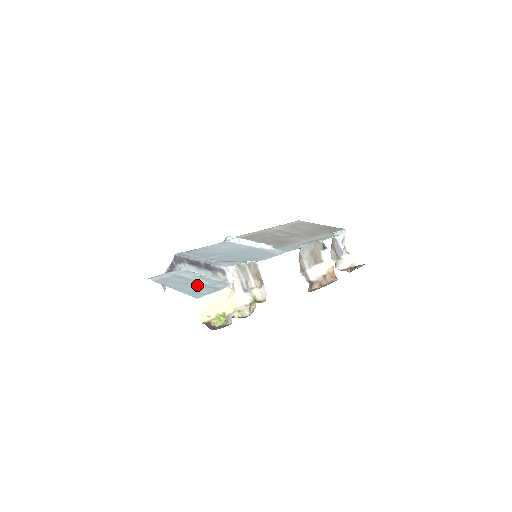
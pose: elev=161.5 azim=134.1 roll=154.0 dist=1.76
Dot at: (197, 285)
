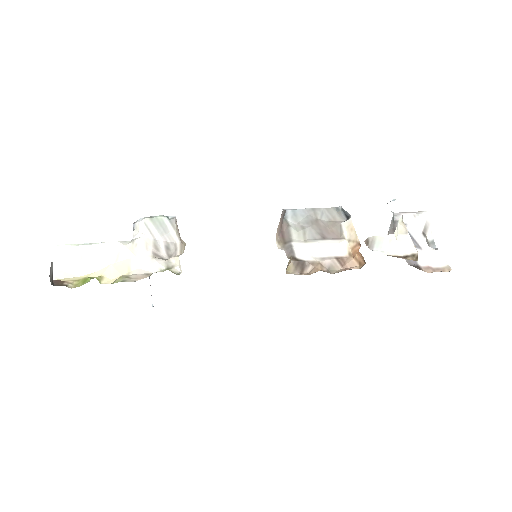
Dot at: occluded
